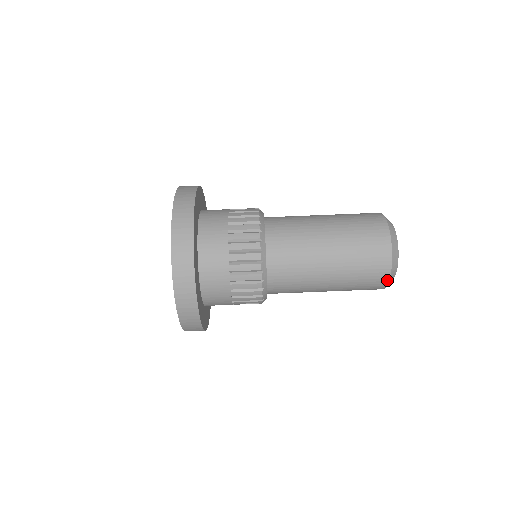
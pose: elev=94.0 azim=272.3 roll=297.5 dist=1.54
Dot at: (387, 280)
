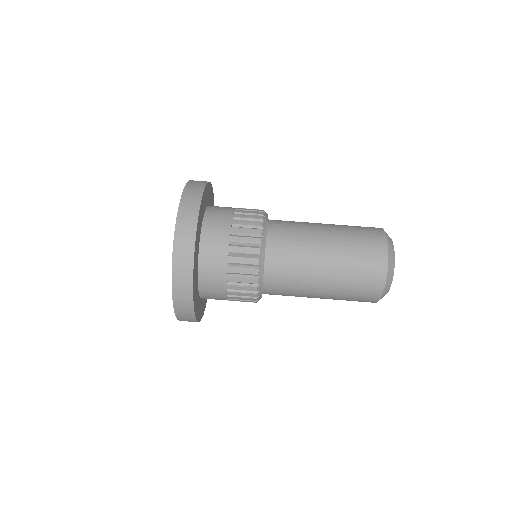
Dot at: (375, 302)
